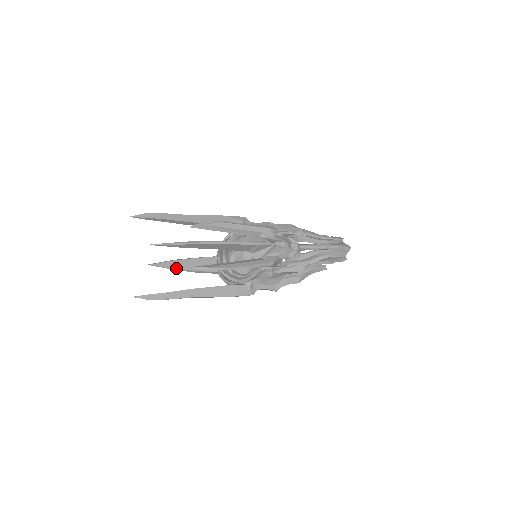
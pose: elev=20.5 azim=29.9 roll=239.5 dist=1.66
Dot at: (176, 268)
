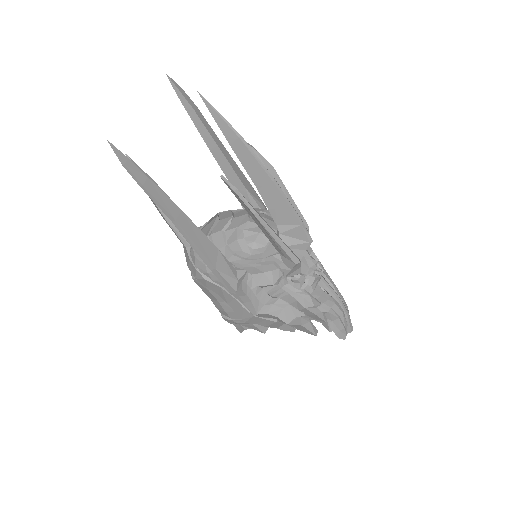
Dot at: occluded
